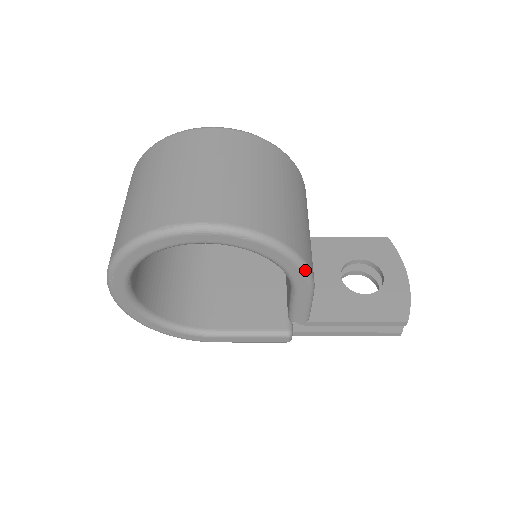
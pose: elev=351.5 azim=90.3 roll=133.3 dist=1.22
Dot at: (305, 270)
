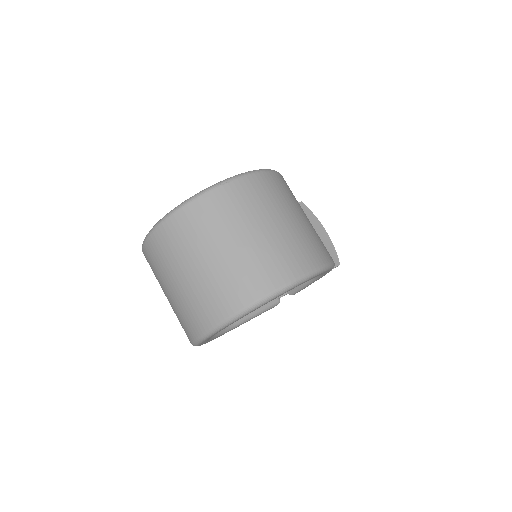
Dot at: occluded
